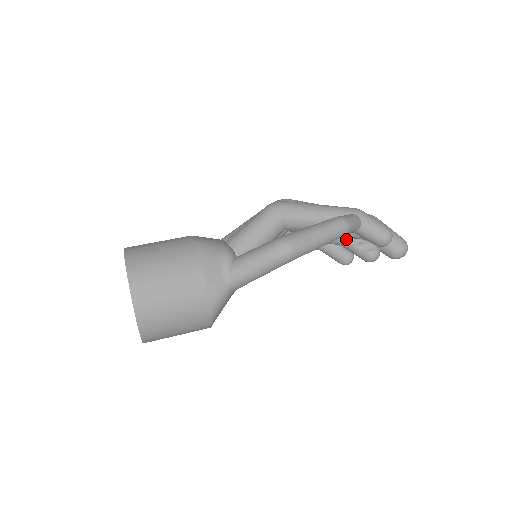
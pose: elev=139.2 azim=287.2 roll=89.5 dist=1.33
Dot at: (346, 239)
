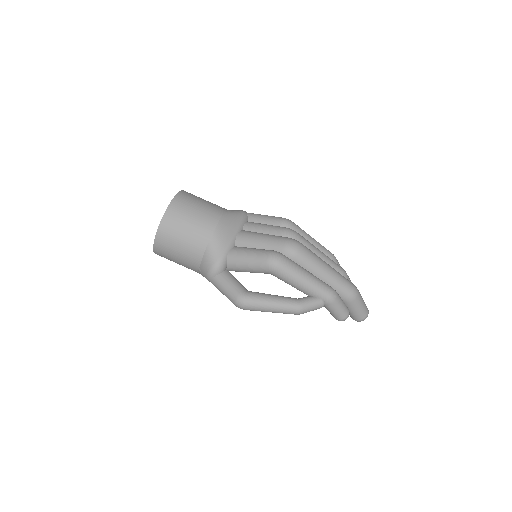
Dot at: occluded
